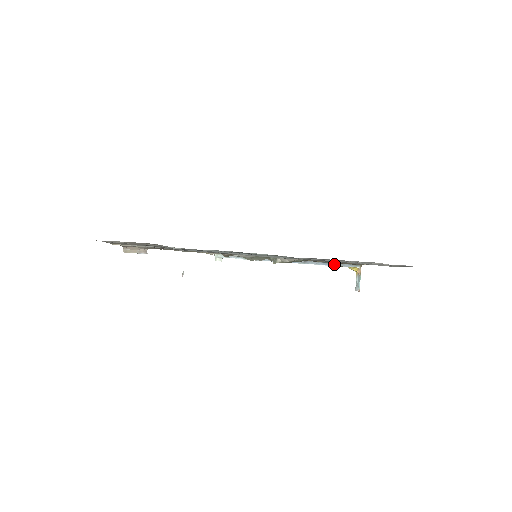
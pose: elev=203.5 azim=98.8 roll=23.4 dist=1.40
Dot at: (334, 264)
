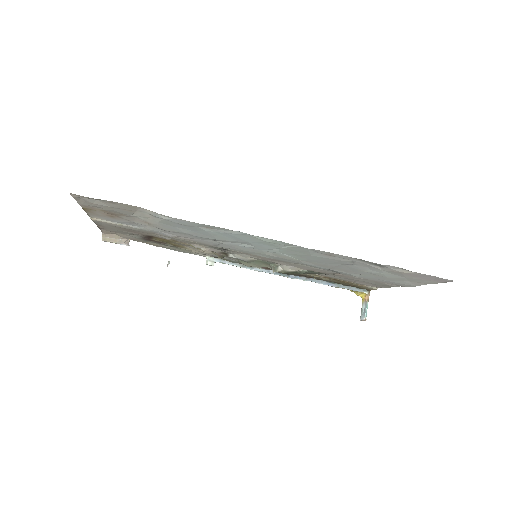
Dot at: (340, 285)
